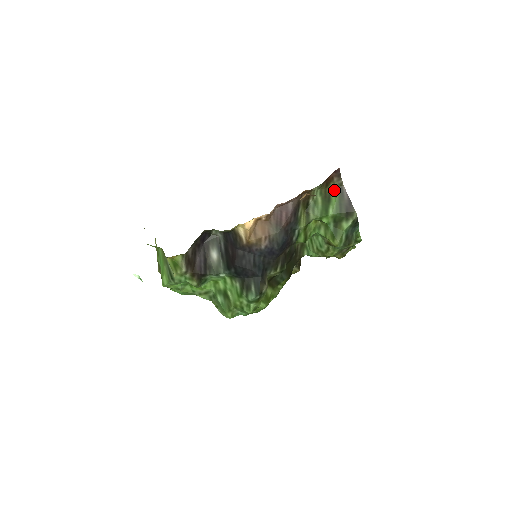
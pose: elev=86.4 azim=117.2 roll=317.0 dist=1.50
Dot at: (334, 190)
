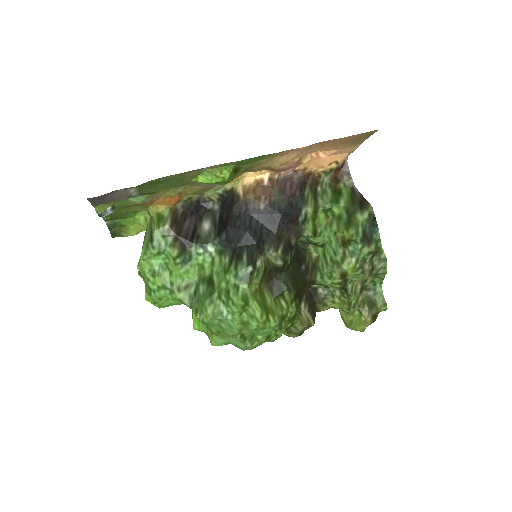
Dot at: (345, 189)
